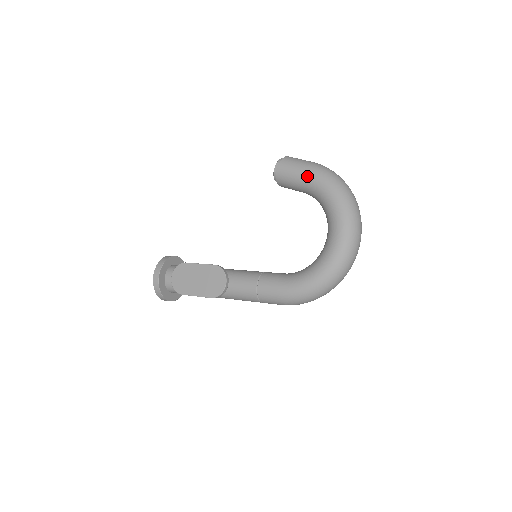
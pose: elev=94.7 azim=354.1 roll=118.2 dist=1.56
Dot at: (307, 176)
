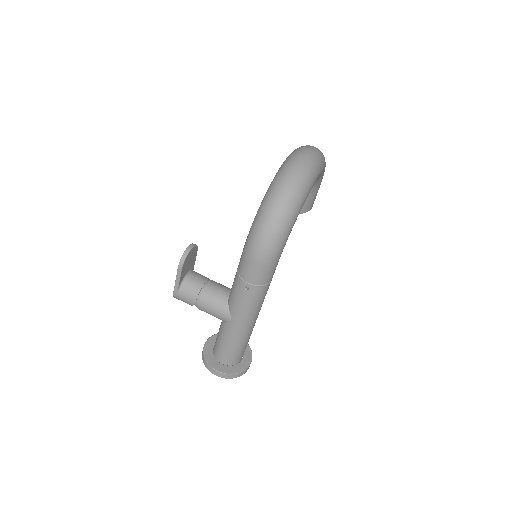
Dot at: occluded
